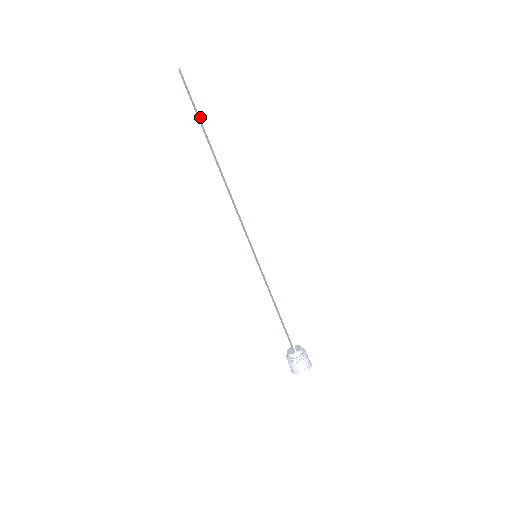
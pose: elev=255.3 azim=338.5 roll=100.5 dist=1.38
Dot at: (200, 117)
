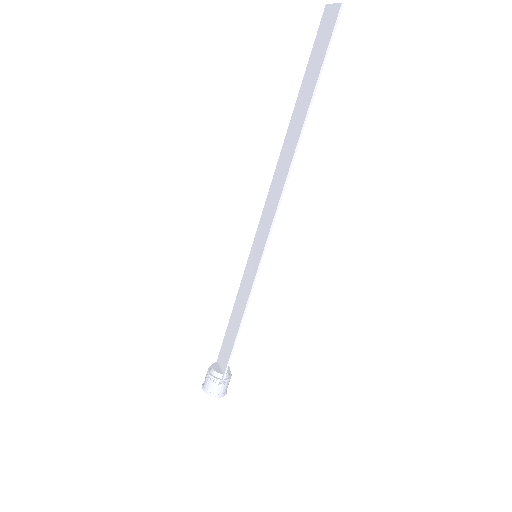
Dot at: (320, 74)
